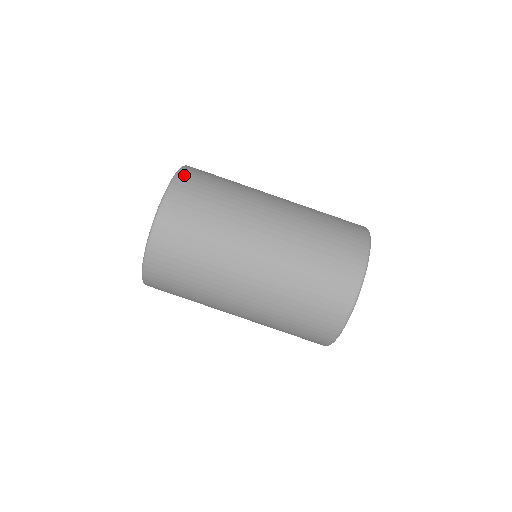
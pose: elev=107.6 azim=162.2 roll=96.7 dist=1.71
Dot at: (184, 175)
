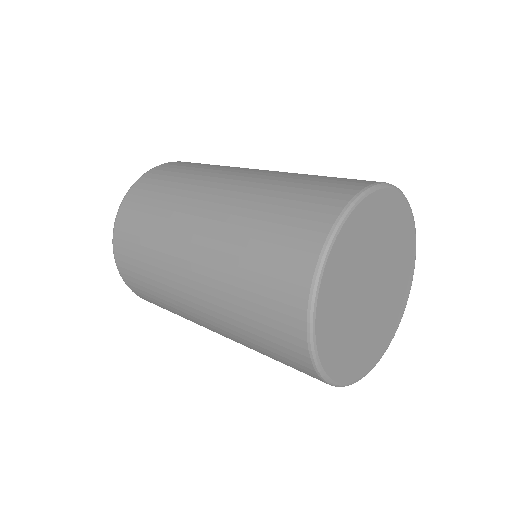
Dot at: (126, 202)
